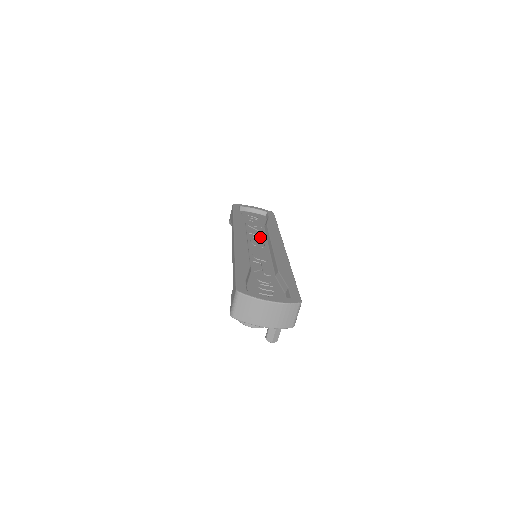
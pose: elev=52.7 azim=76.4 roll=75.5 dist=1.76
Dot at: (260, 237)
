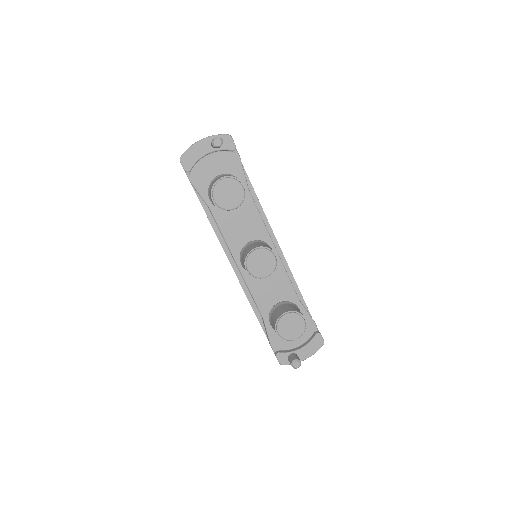
Dot at: occluded
